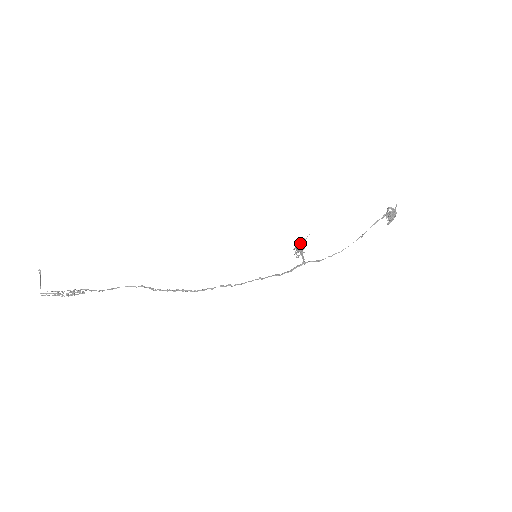
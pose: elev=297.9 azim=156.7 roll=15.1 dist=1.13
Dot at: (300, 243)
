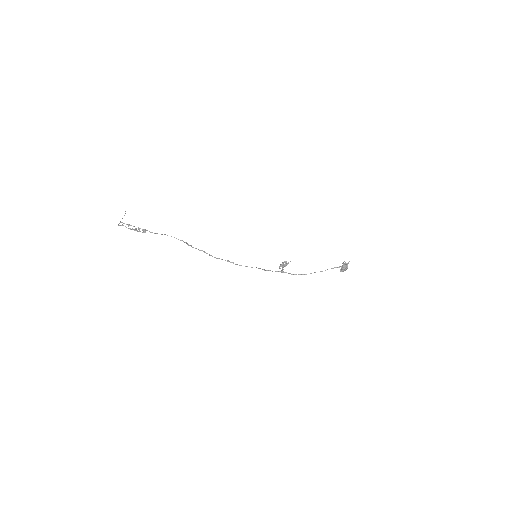
Dot at: (285, 263)
